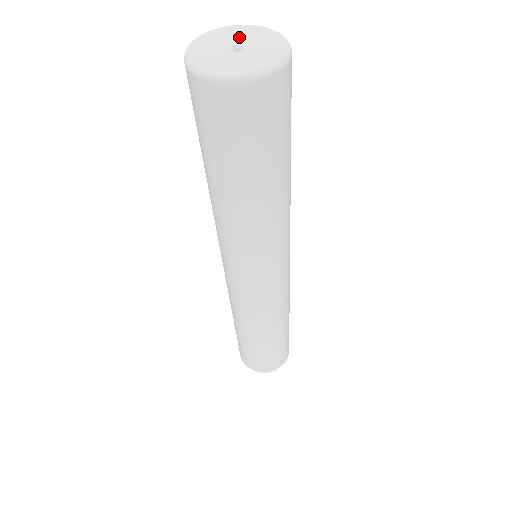
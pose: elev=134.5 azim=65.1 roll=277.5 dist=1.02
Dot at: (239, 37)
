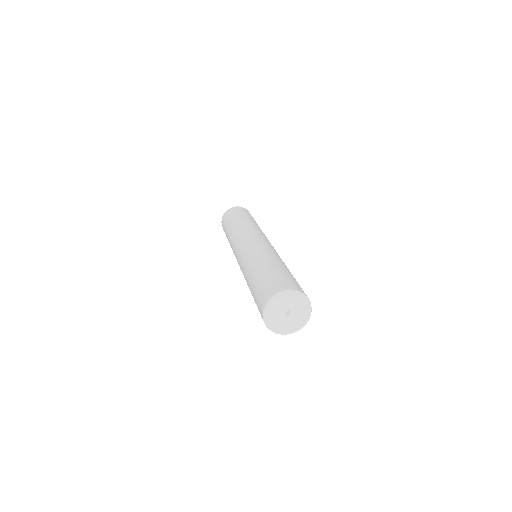
Dot at: (280, 309)
